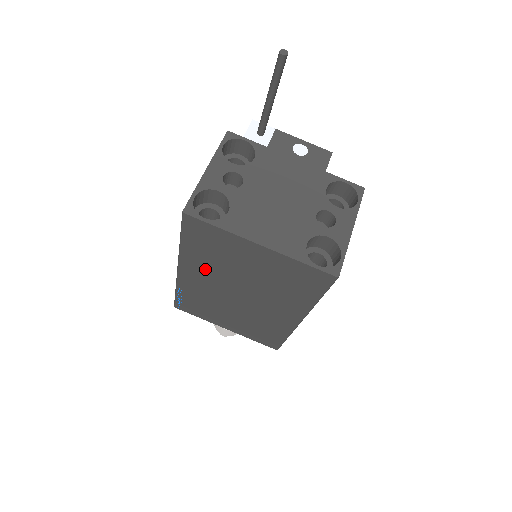
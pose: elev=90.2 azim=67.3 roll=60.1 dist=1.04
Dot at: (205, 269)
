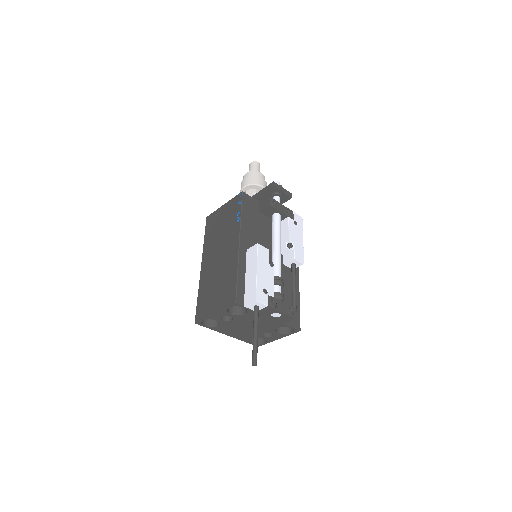
Dot at: occluded
